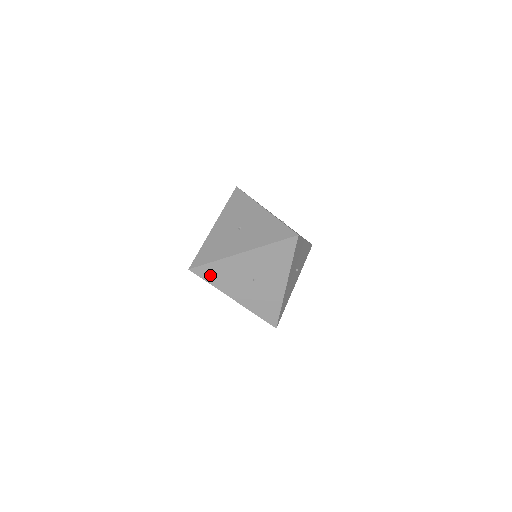
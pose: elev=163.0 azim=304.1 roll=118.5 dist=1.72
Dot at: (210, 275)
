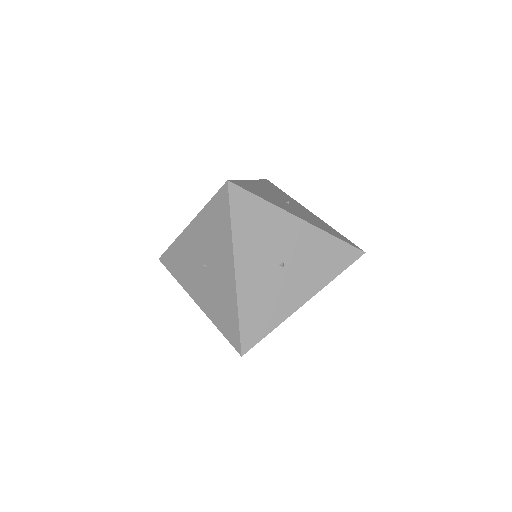
Dot at: occluded
